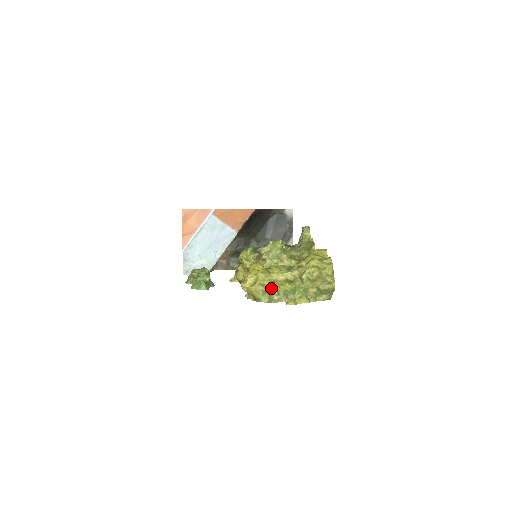
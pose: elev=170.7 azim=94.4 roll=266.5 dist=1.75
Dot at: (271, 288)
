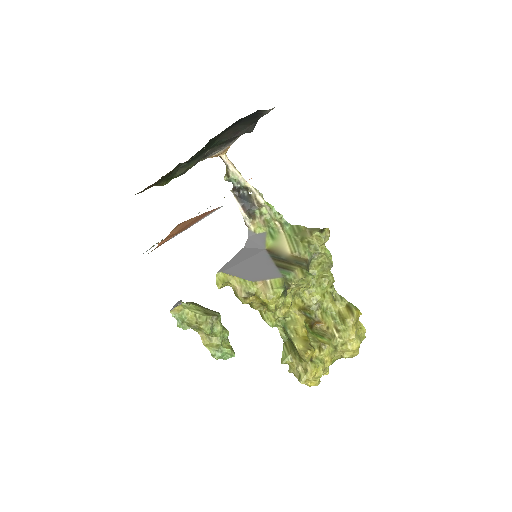
Dot at: occluded
